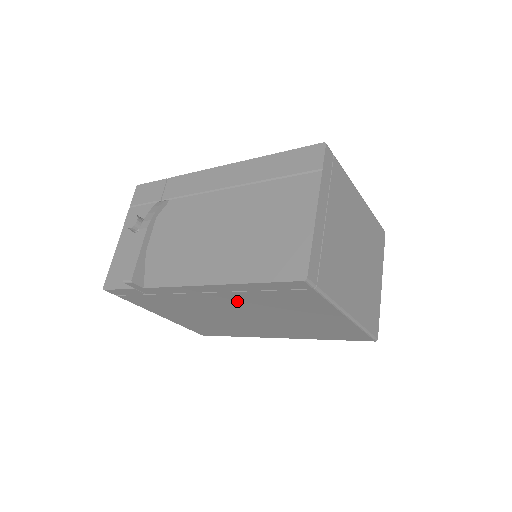
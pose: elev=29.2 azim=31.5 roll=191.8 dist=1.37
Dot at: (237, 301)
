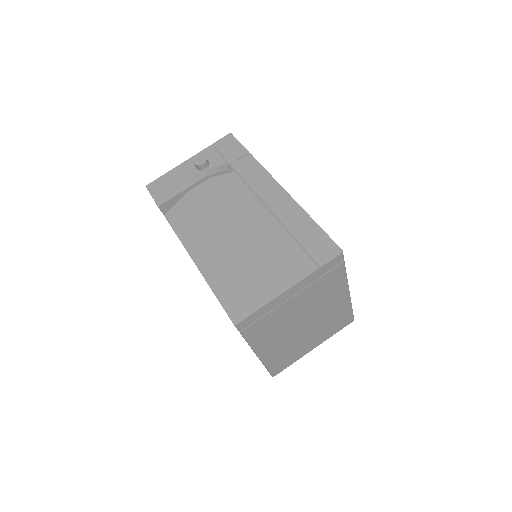
Dot at: occluded
